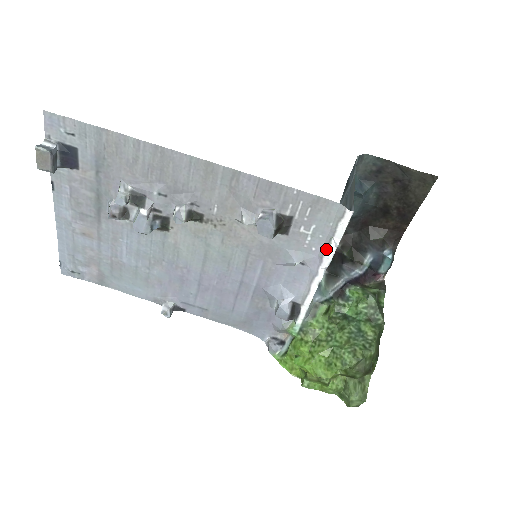
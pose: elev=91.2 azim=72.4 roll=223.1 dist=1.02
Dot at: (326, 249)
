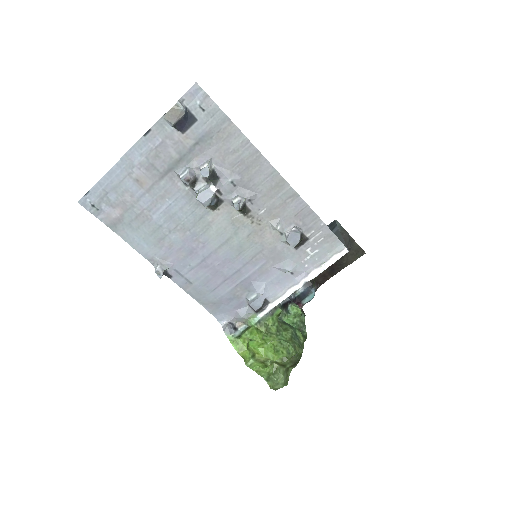
Dot at: (315, 269)
